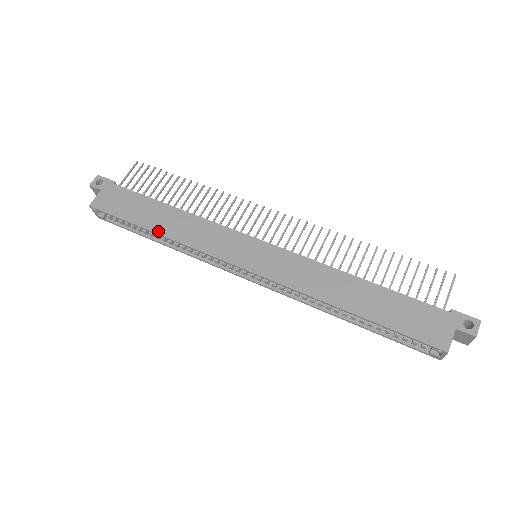
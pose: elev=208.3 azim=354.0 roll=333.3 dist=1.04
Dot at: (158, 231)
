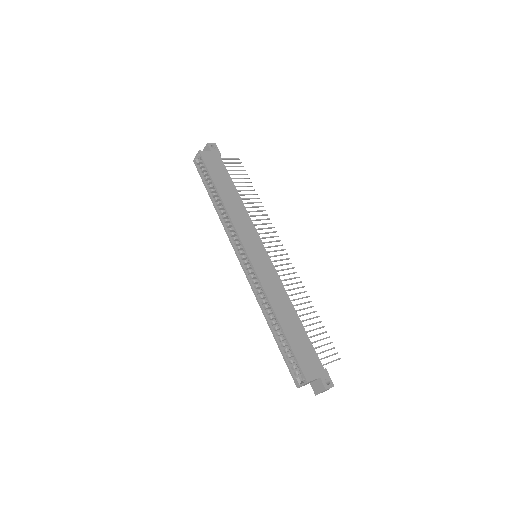
Dot at: (222, 196)
